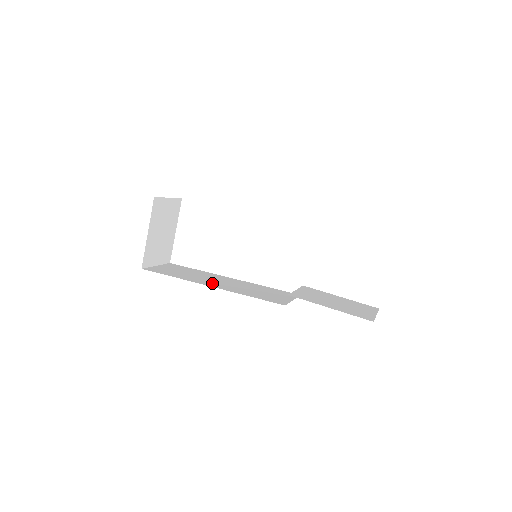
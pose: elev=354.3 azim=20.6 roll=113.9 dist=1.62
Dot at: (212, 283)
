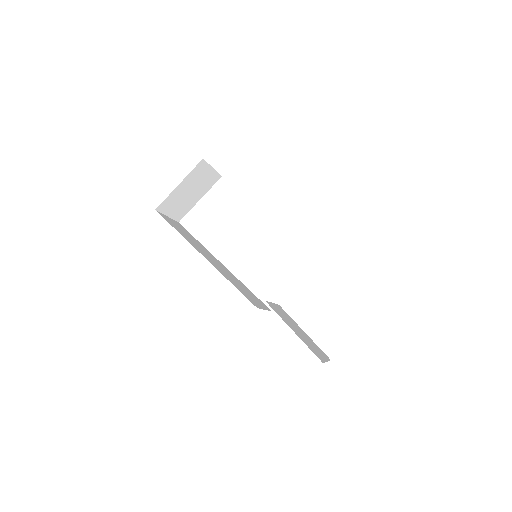
Dot at: (206, 256)
